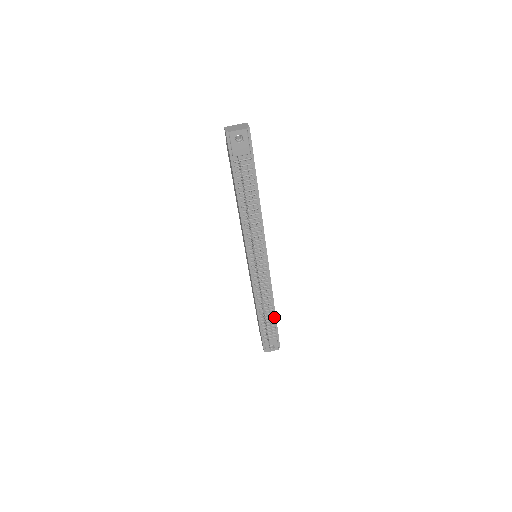
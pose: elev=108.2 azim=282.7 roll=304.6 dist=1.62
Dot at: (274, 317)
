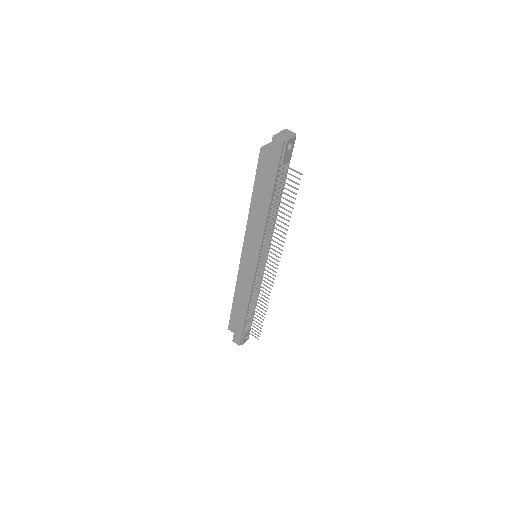
Dot at: (254, 309)
